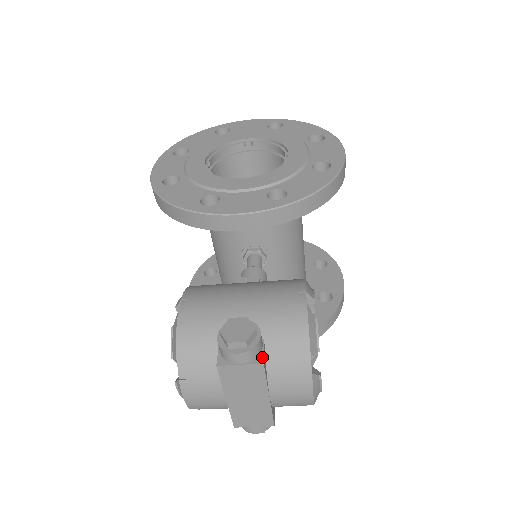
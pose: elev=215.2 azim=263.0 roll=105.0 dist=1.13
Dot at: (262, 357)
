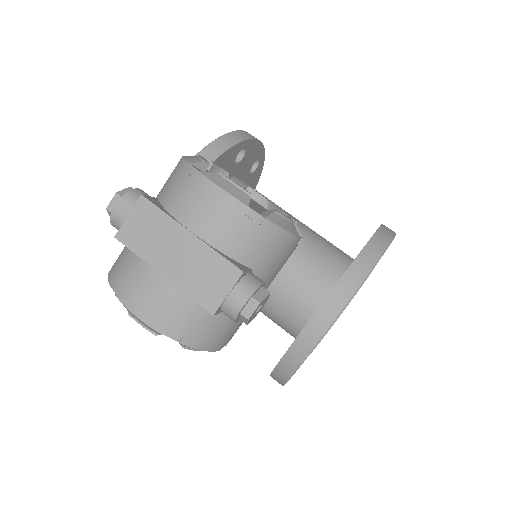
Dot at: (144, 197)
